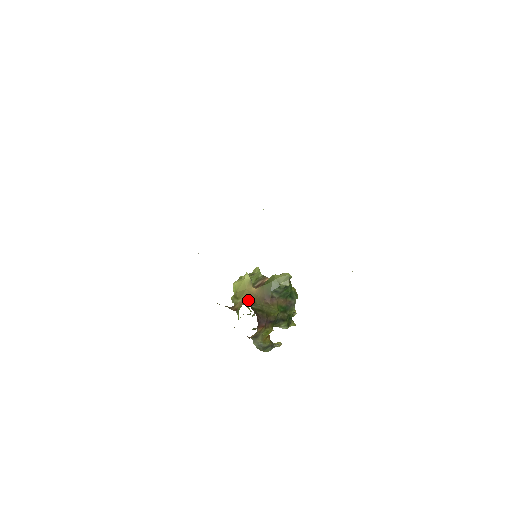
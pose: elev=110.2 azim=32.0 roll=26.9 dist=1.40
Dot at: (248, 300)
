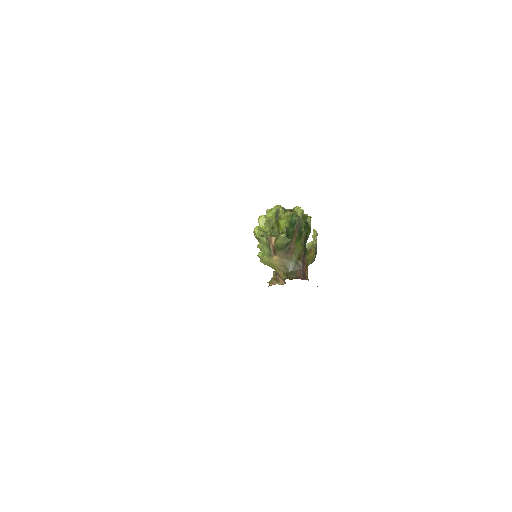
Dot at: (282, 269)
